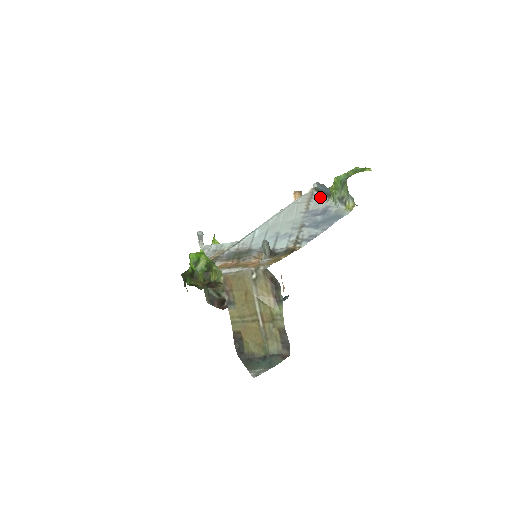
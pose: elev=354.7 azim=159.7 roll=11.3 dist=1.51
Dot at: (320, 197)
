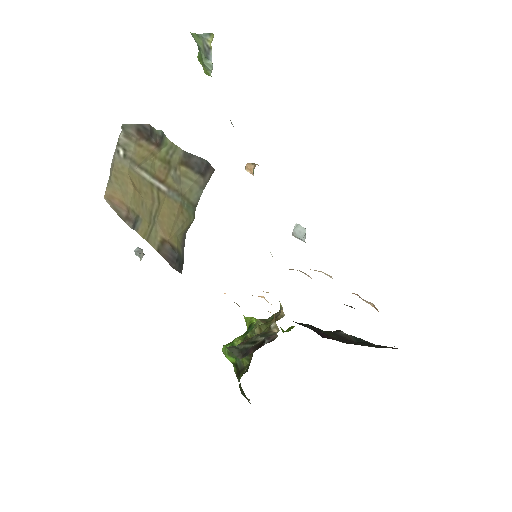
Dot at: occluded
